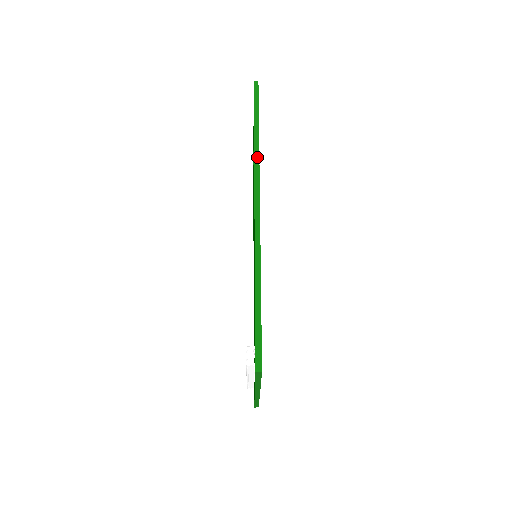
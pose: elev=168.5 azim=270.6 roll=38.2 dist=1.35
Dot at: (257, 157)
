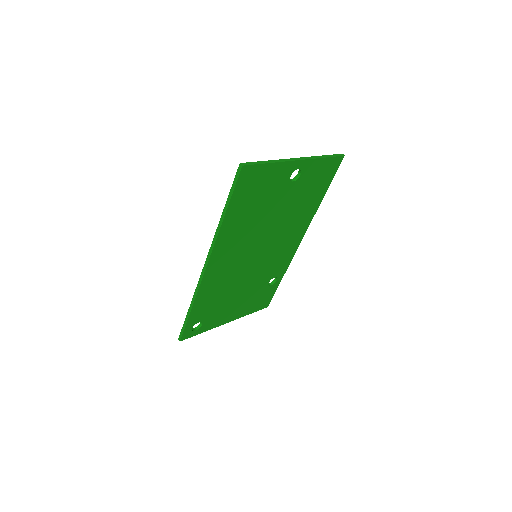
Dot at: (216, 236)
